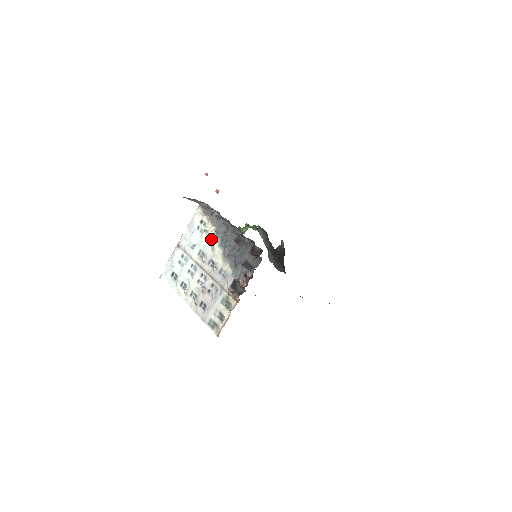
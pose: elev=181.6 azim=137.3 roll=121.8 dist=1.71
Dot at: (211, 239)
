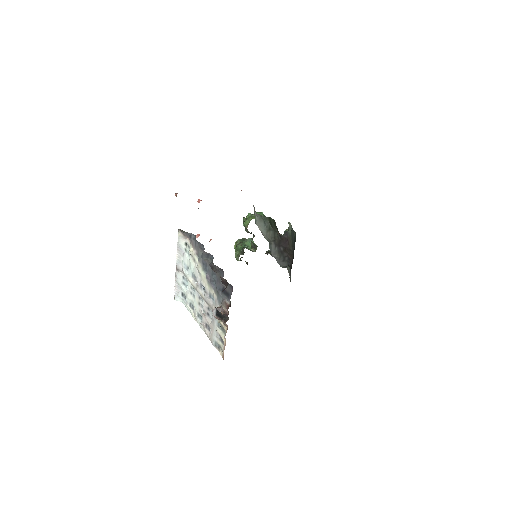
Dot at: (196, 262)
